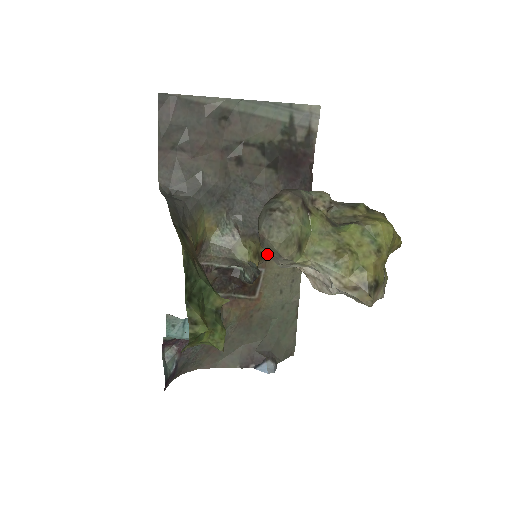
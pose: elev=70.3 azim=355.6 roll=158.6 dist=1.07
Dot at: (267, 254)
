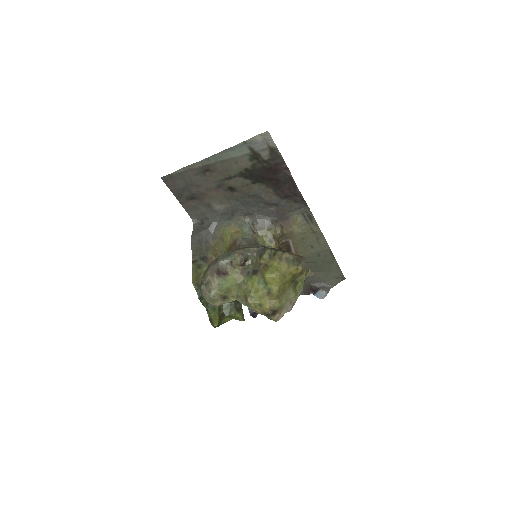
Dot at: occluded
